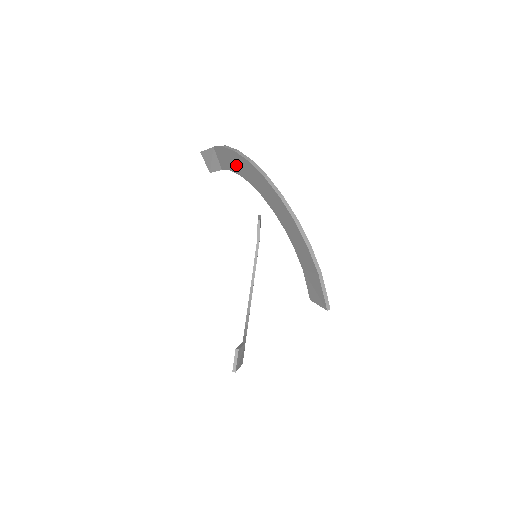
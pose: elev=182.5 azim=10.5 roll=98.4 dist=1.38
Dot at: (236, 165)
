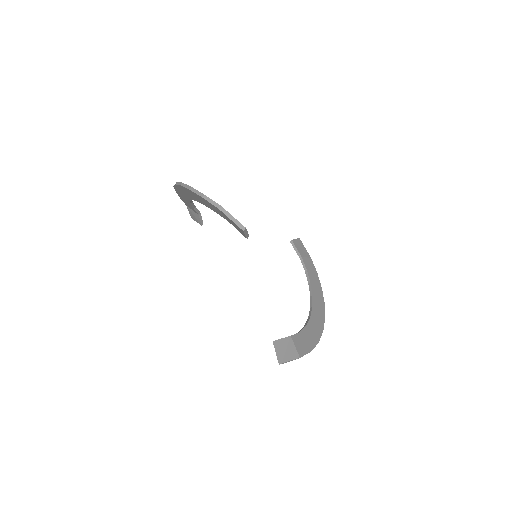
Dot at: (185, 199)
